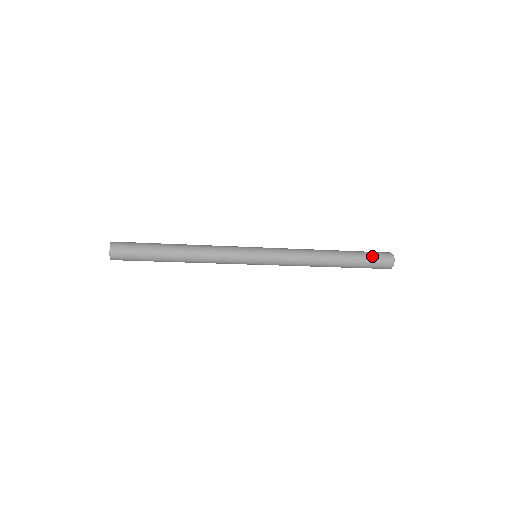
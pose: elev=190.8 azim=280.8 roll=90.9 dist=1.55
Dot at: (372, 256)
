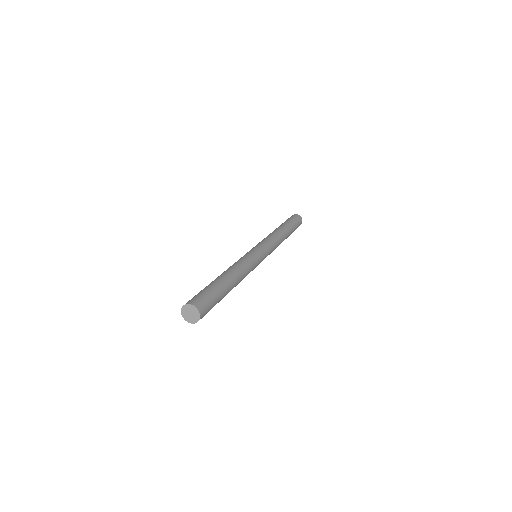
Dot at: occluded
